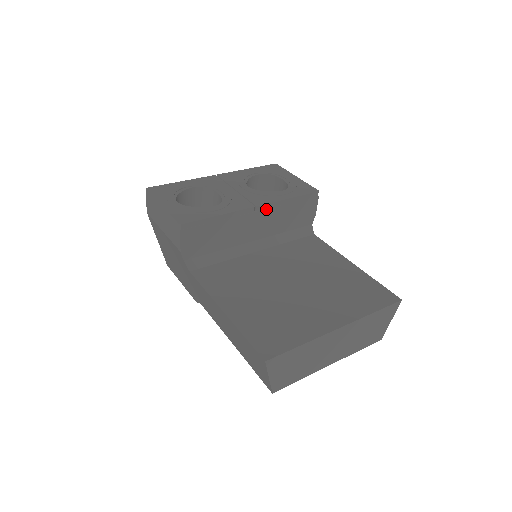
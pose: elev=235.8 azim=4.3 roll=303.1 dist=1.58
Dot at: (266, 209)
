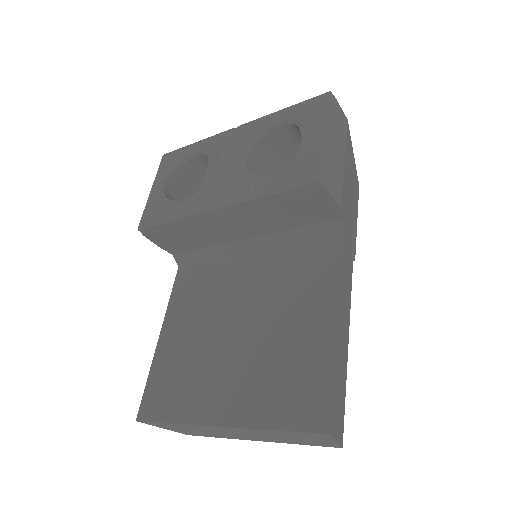
Dot at: (236, 210)
